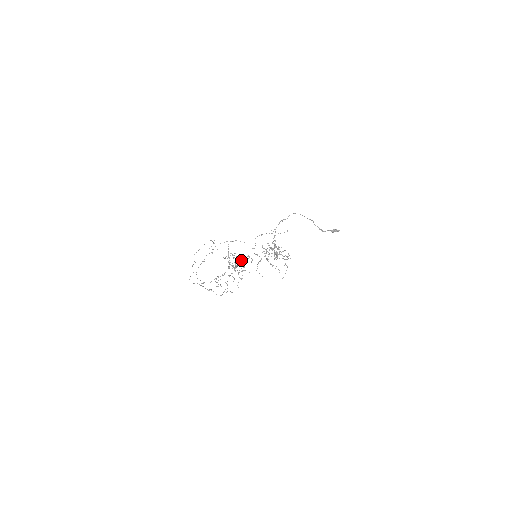
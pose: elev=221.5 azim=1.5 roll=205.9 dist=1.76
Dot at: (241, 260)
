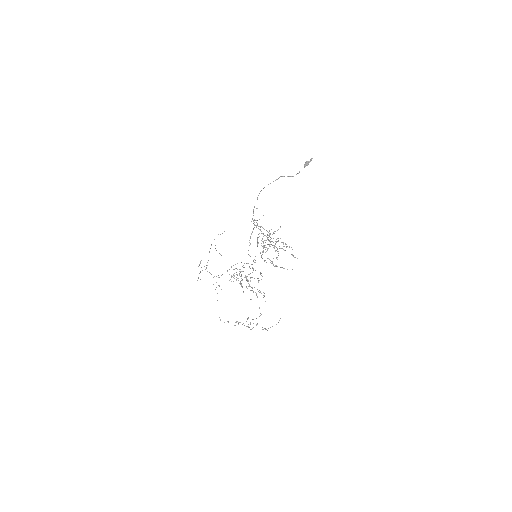
Dot at: (250, 278)
